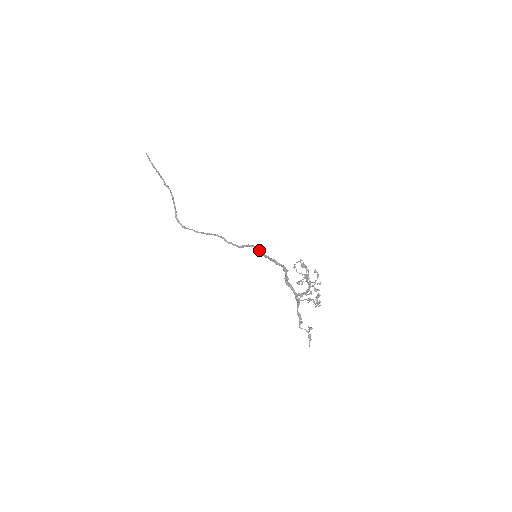
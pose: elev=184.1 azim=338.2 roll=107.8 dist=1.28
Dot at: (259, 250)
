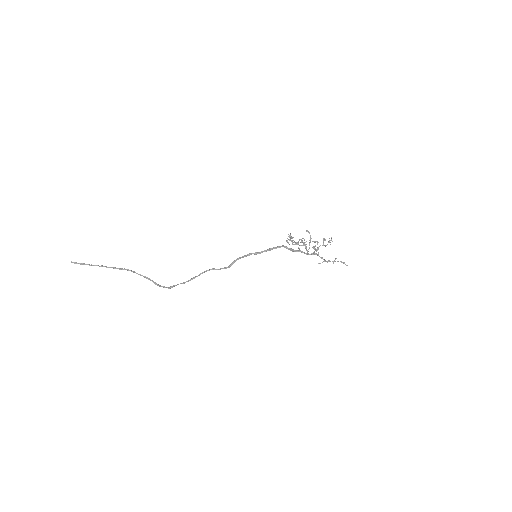
Dot at: (251, 253)
